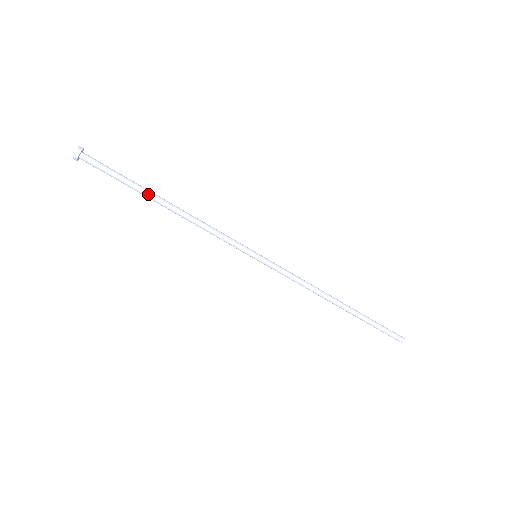
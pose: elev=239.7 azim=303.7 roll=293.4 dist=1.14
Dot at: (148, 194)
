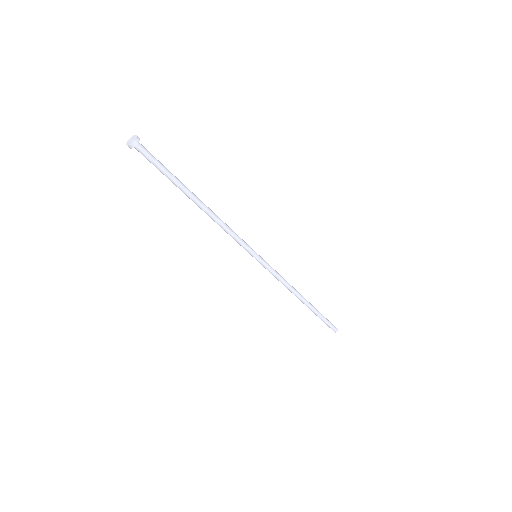
Dot at: (186, 192)
